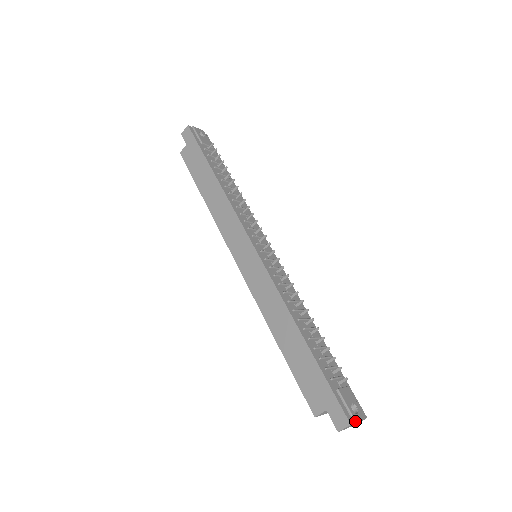
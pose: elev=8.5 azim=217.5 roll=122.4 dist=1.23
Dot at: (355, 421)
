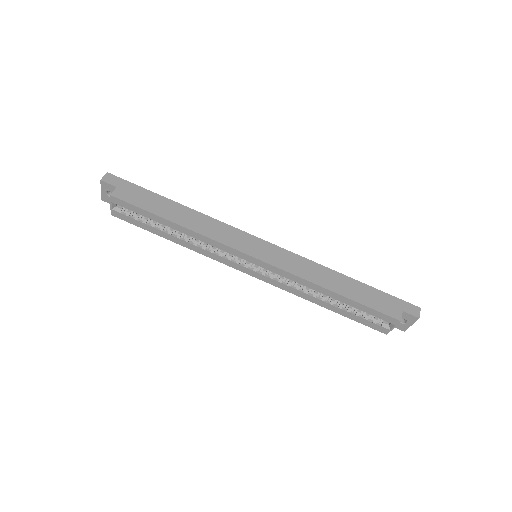
Dot at: occluded
